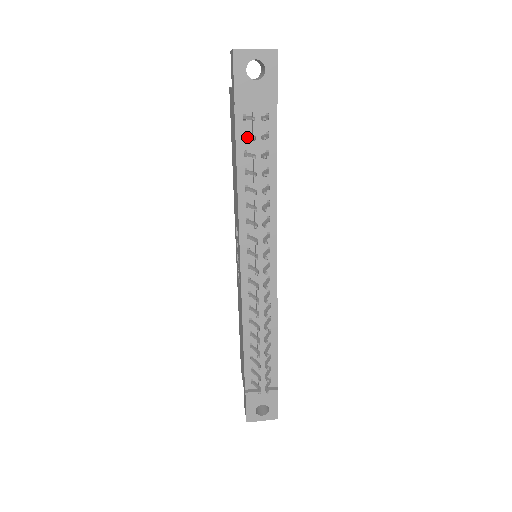
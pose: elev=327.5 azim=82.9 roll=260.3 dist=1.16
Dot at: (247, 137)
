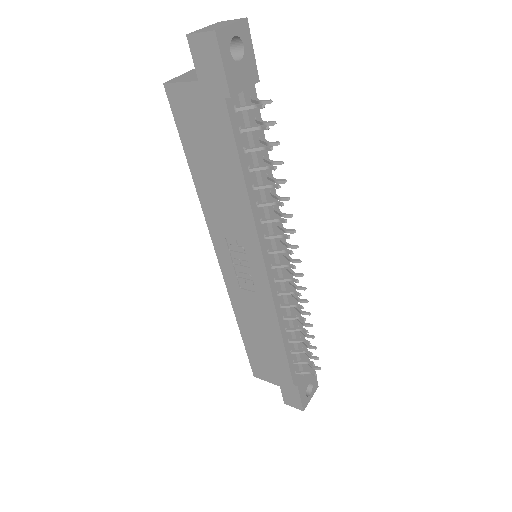
Dot at: (248, 130)
